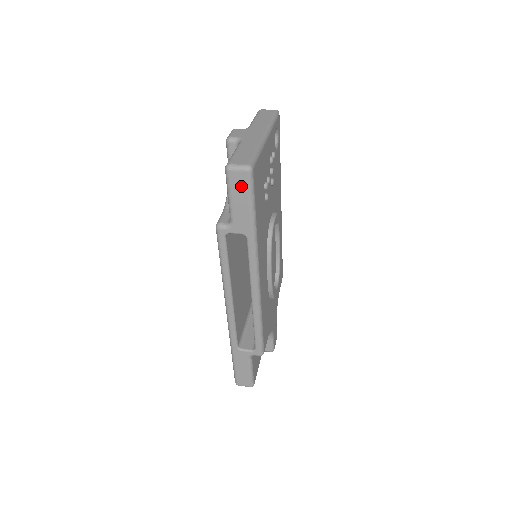
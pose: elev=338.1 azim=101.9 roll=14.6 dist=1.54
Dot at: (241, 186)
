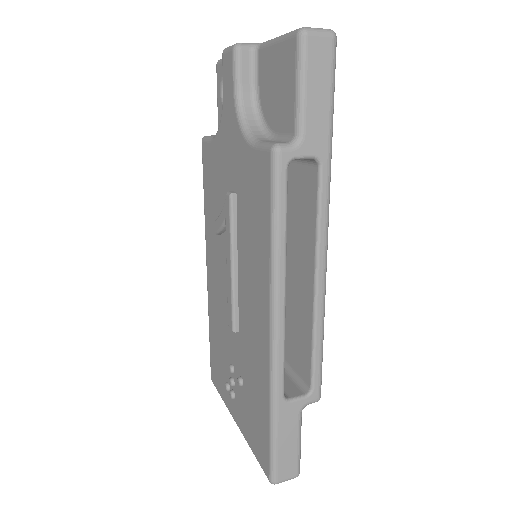
Dot at: (322, 64)
